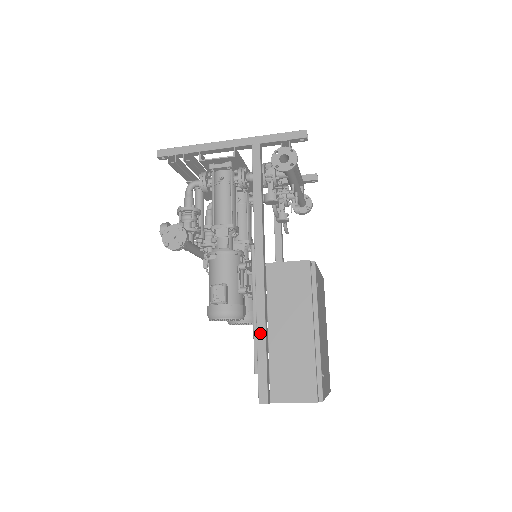
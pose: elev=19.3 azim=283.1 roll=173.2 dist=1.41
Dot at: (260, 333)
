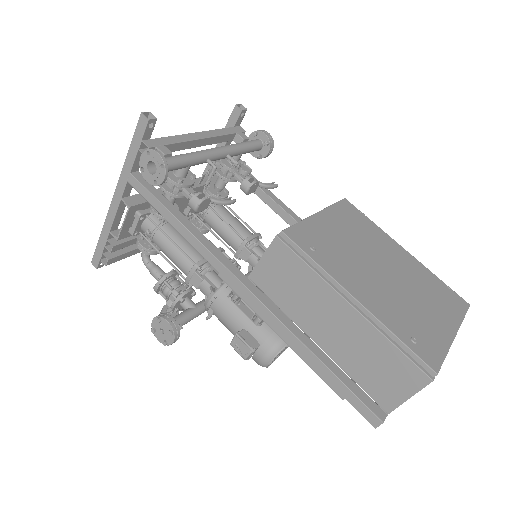
Dot at: (306, 356)
